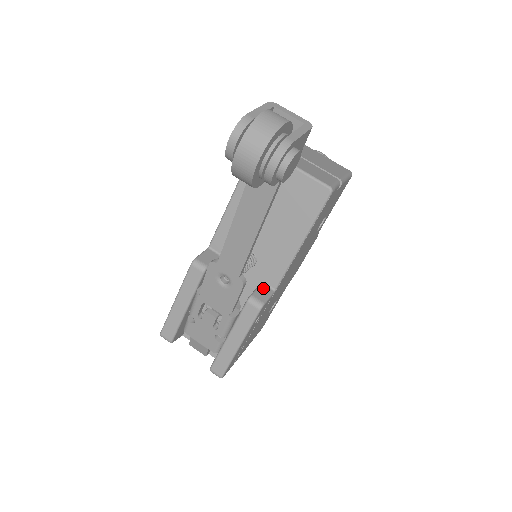
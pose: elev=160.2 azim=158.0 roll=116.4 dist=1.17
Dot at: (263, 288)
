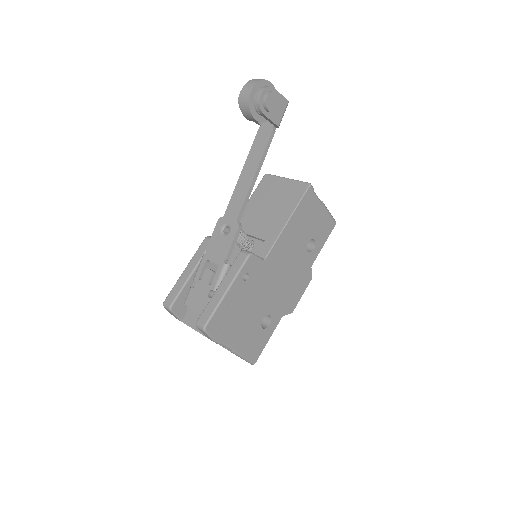
Dot at: occluded
